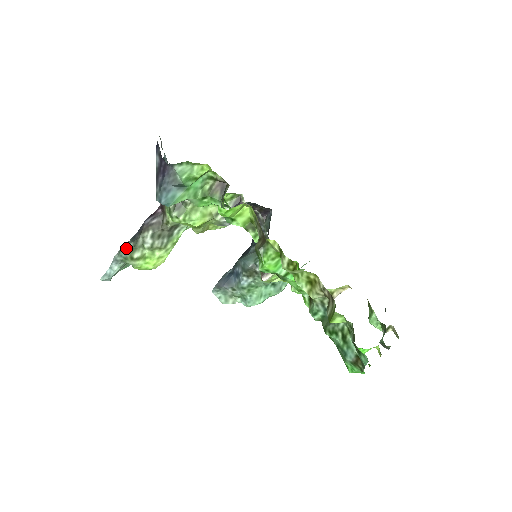
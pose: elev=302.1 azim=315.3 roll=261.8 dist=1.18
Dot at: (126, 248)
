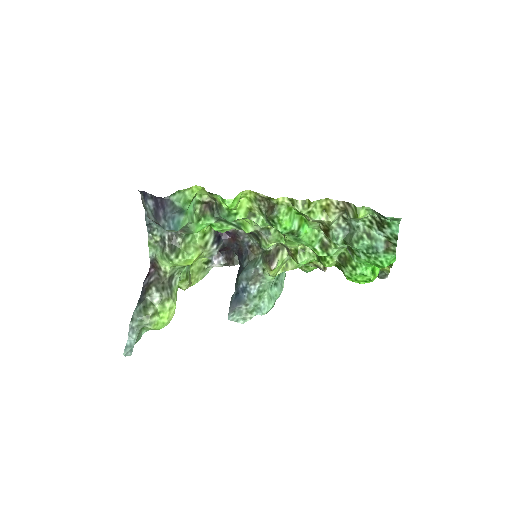
Dot at: (138, 311)
